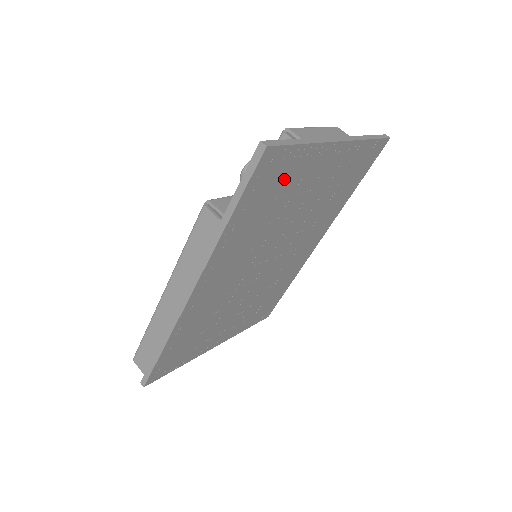
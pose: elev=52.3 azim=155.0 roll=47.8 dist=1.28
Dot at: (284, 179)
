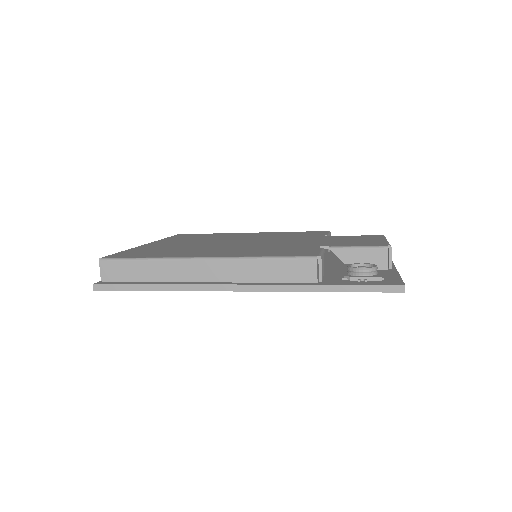
Dot at: occluded
